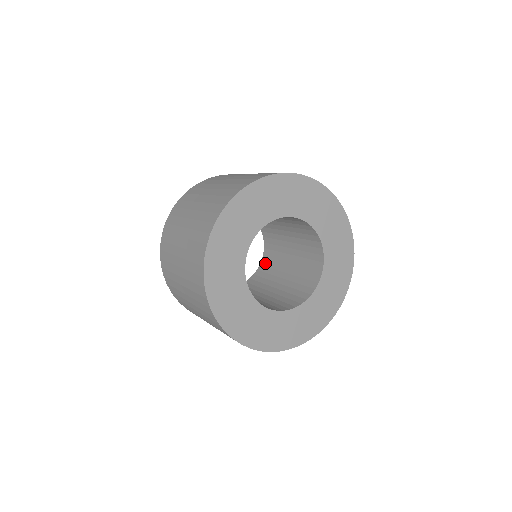
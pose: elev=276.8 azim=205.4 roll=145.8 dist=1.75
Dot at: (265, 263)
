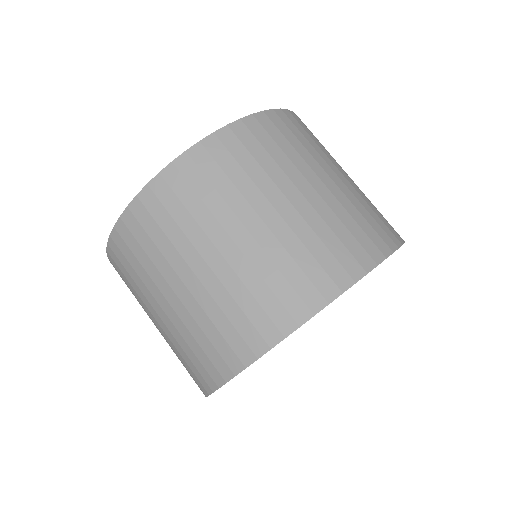
Dot at: occluded
